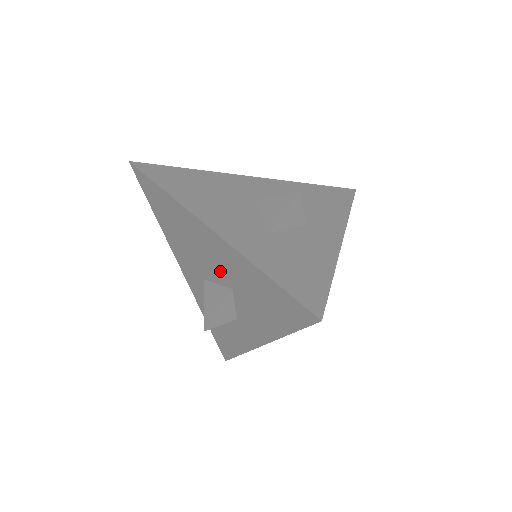
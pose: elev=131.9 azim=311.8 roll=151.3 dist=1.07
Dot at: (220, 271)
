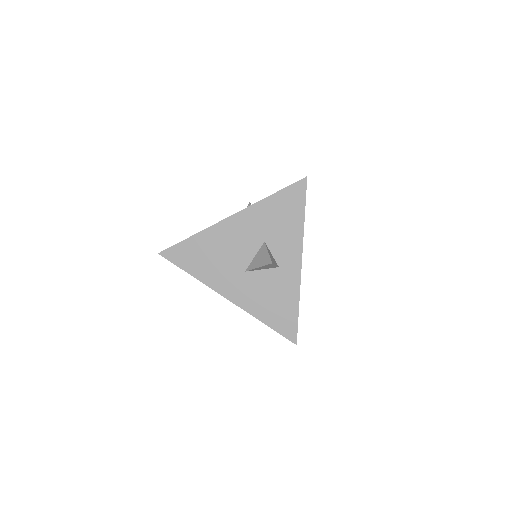
Dot at: (251, 240)
